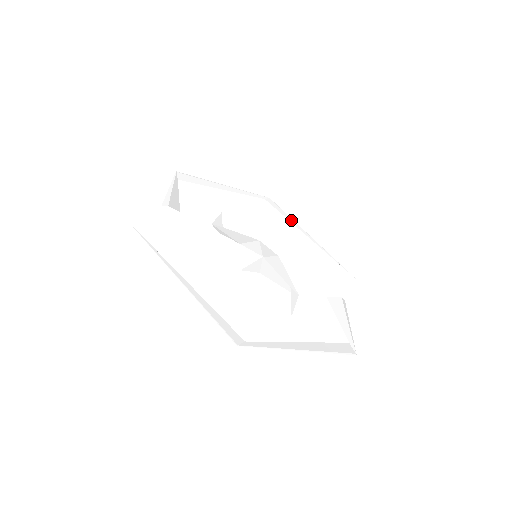
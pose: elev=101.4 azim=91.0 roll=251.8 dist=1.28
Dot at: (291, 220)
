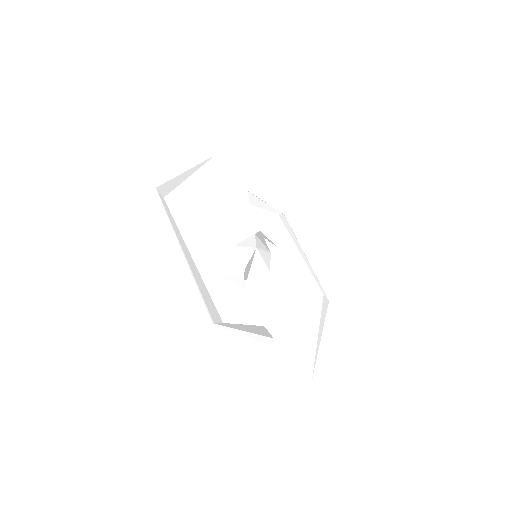
Dot at: (323, 316)
